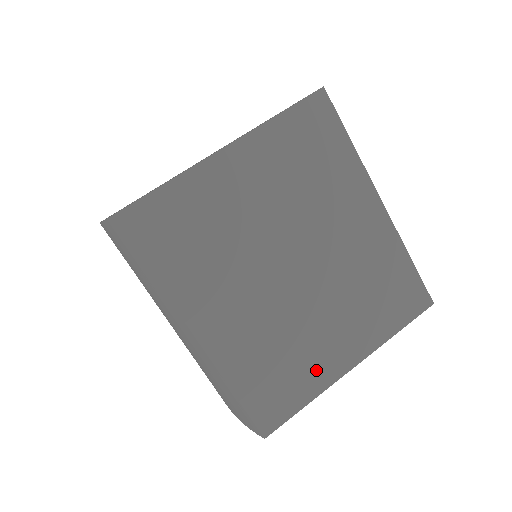
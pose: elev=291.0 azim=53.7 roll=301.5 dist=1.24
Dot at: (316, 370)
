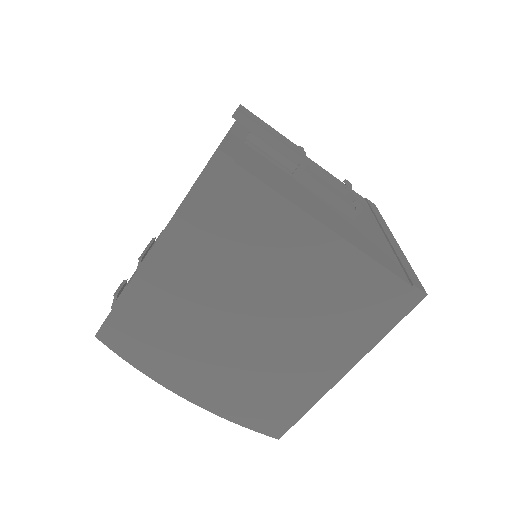
Dot at: occluded
